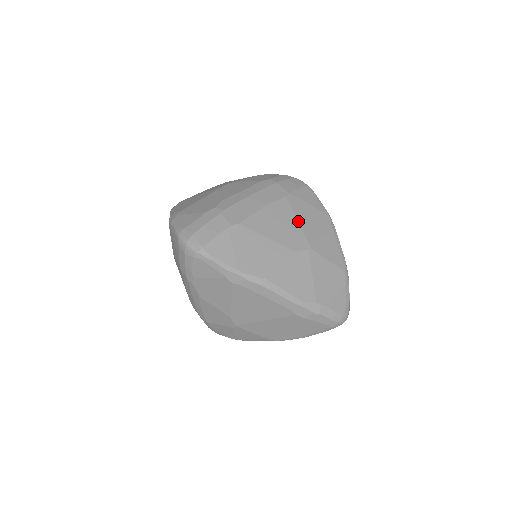
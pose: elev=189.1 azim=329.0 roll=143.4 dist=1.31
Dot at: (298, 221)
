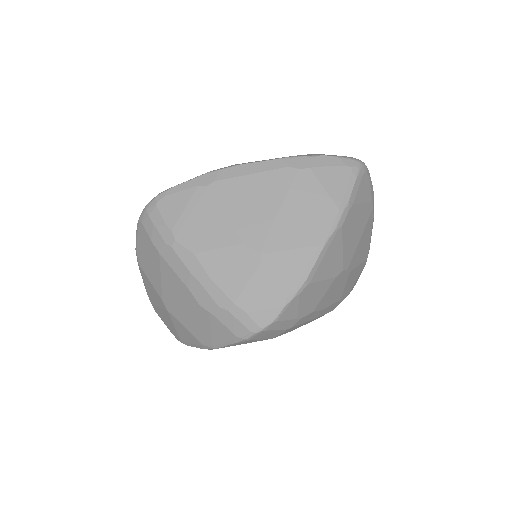
Dot at: occluded
